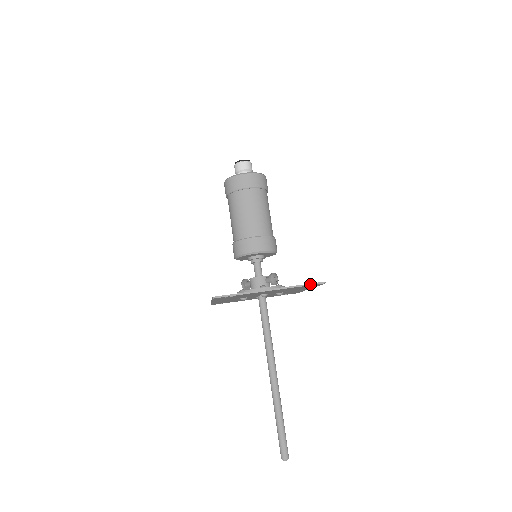
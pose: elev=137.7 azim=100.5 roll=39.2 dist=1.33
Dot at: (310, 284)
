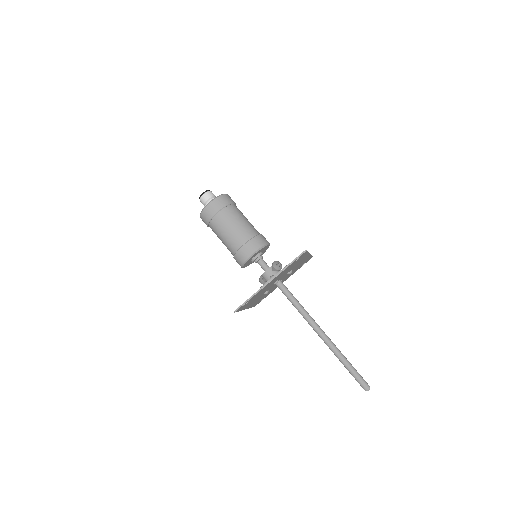
Dot at: (295, 259)
